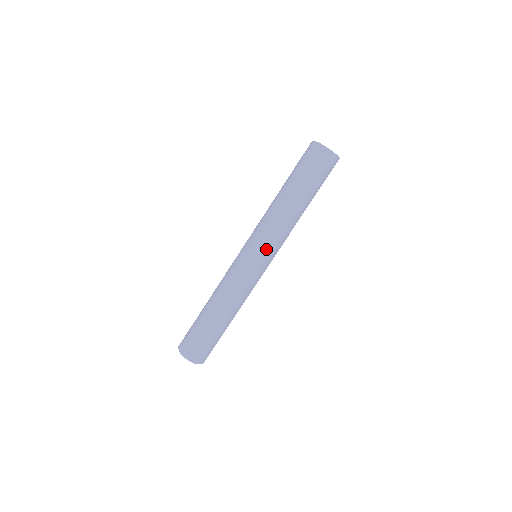
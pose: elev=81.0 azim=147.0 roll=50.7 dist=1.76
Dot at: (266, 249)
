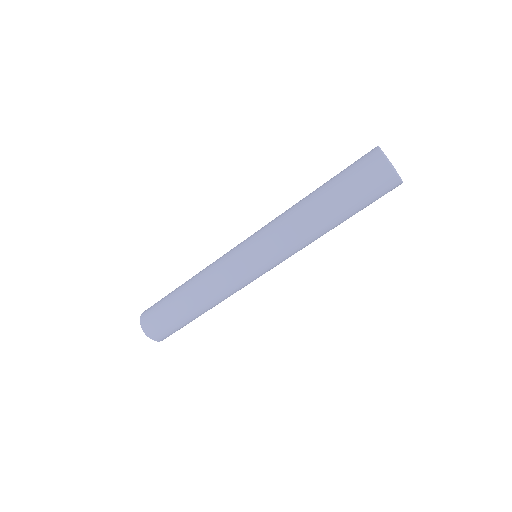
Dot at: (263, 252)
